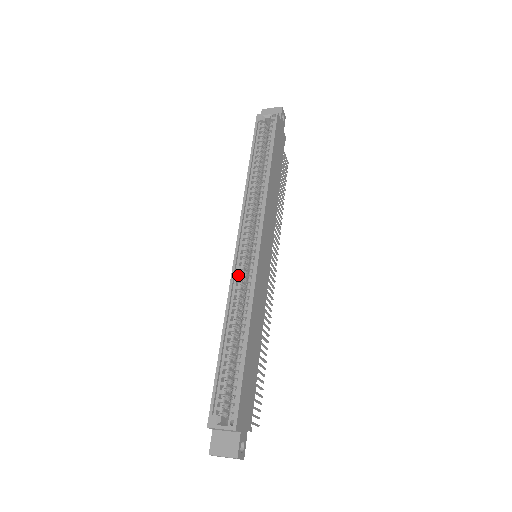
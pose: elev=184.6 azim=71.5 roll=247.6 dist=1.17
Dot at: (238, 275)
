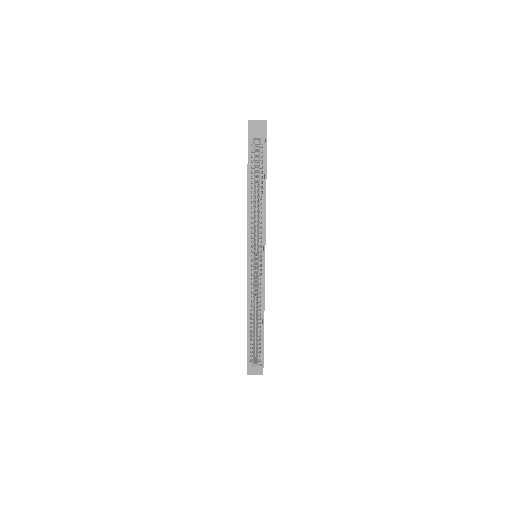
Dot at: occluded
